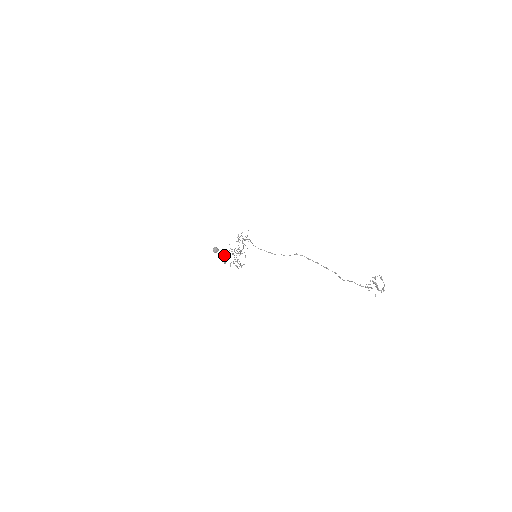
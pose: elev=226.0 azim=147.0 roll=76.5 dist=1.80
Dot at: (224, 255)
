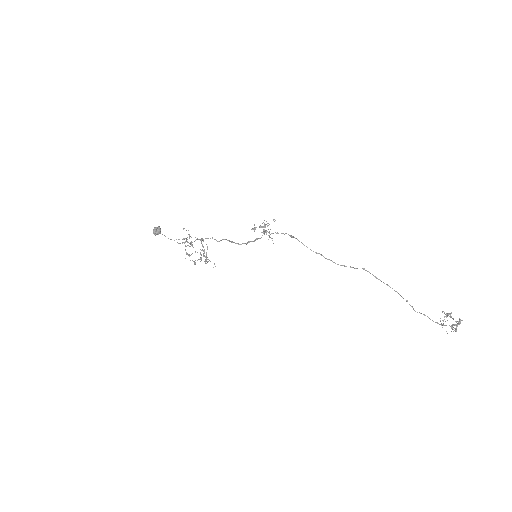
Dot at: (184, 242)
